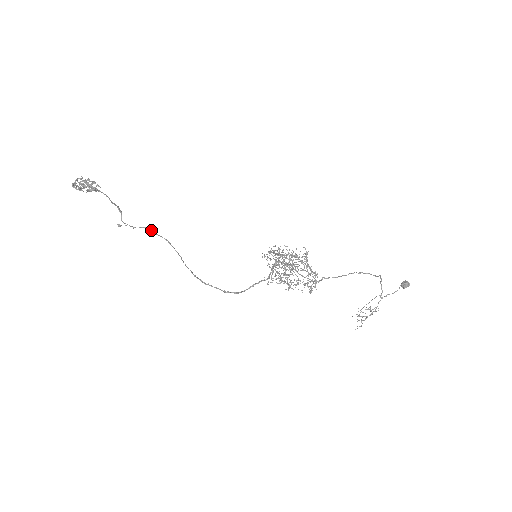
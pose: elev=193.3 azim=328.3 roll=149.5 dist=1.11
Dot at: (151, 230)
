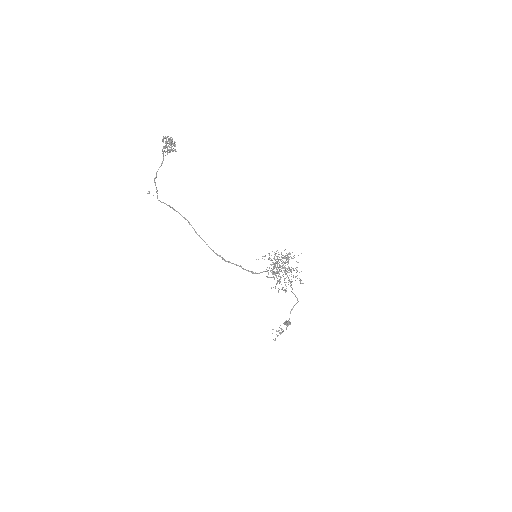
Dot at: (174, 209)
